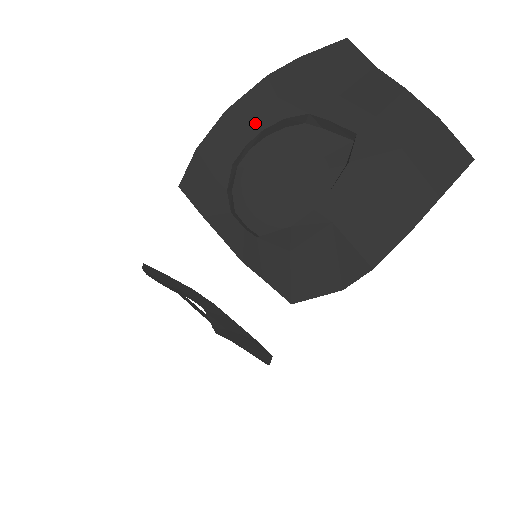
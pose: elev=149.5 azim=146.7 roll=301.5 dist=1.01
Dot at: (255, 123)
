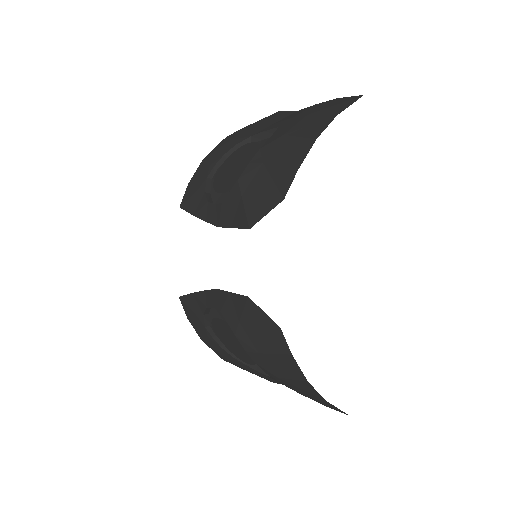
Dot at: (219, 155)
